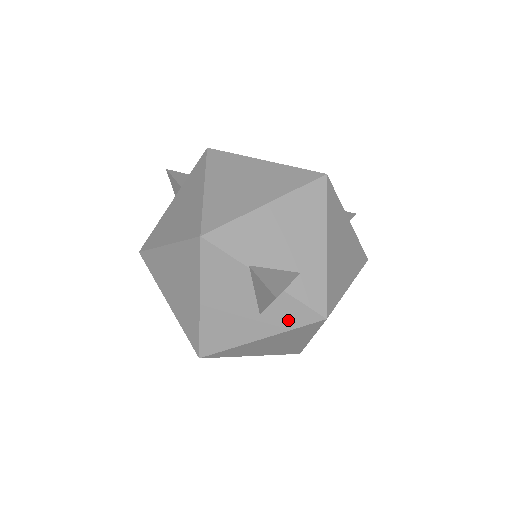
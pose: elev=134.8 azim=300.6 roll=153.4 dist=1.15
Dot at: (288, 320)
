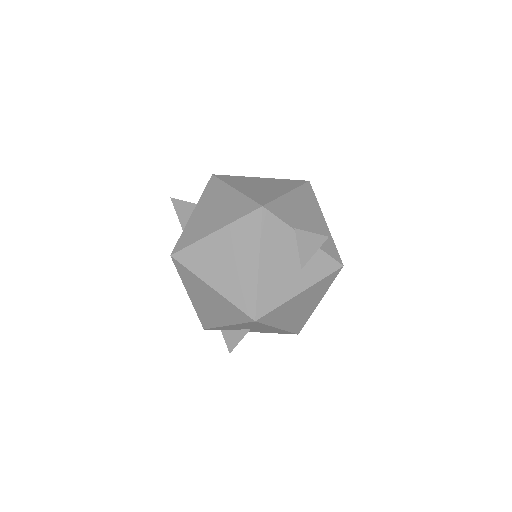
Dot at: (320, 271)
